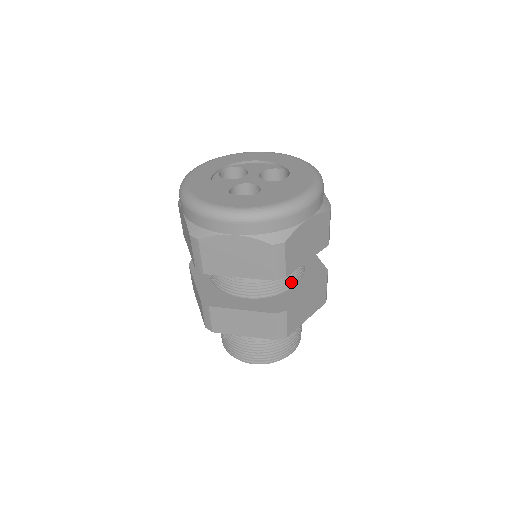
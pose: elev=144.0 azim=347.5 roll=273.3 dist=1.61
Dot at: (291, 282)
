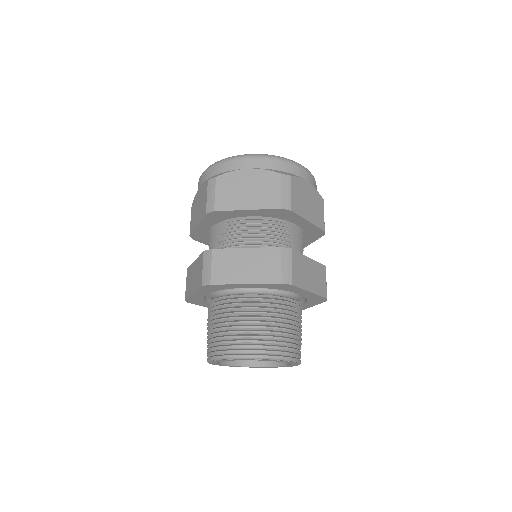
Dot at: occluded
